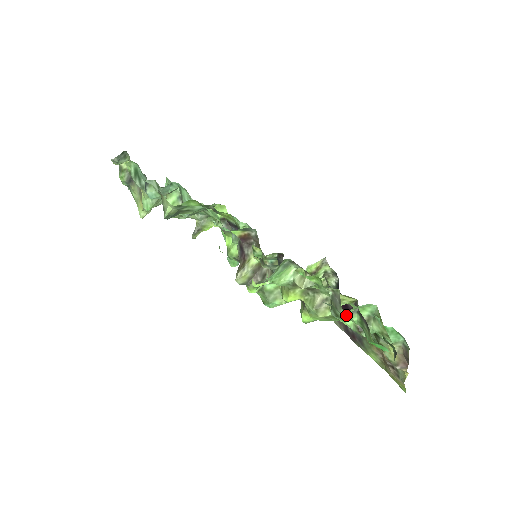
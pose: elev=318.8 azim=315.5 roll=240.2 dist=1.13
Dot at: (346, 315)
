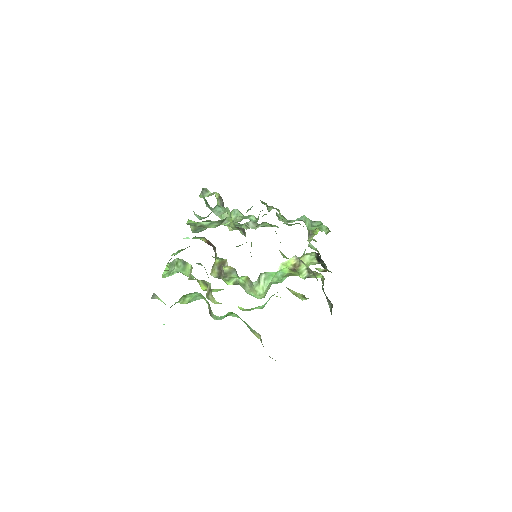
Dot at: (206, 301)
